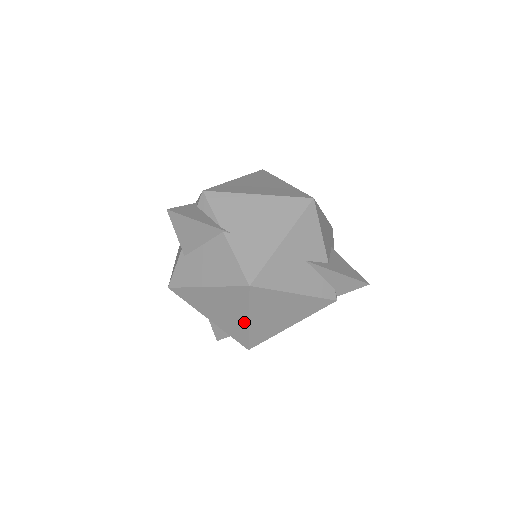
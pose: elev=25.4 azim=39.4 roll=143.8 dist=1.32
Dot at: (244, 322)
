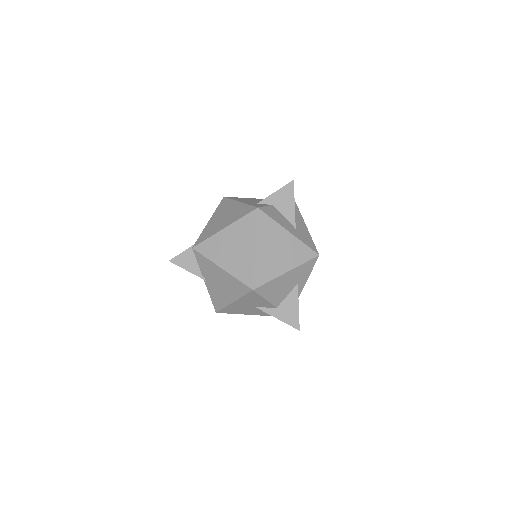
Dot at: occluded
